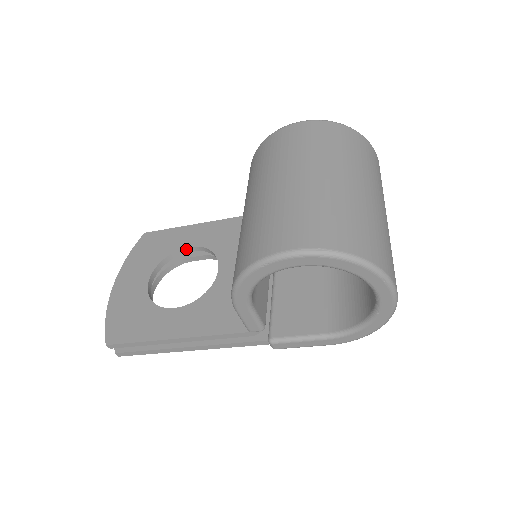
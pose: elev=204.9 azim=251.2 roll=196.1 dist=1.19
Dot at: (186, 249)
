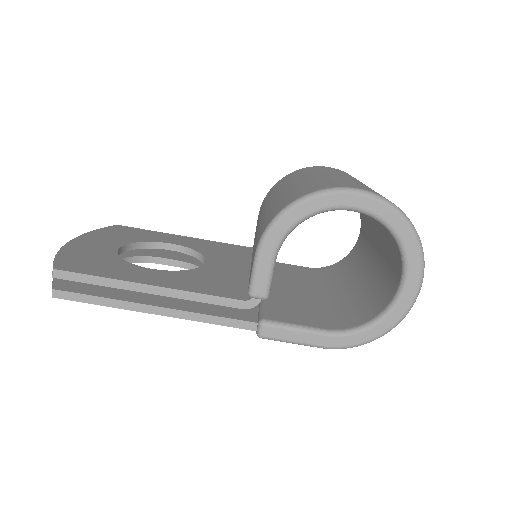
Dot at: (166, 245)
